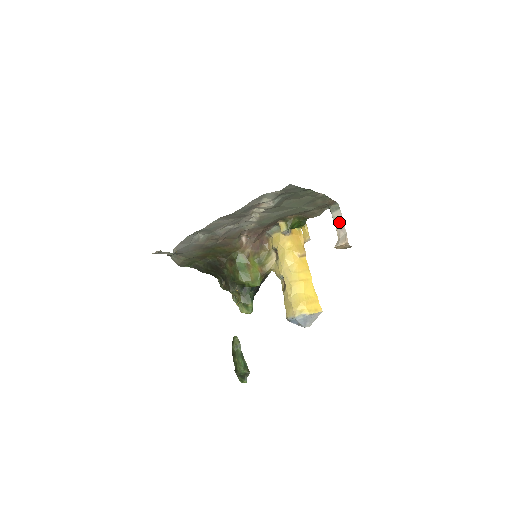
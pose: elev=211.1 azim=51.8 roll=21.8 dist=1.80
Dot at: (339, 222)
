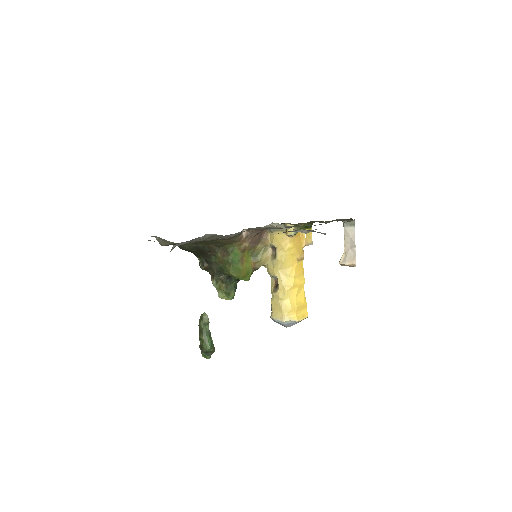
Dot at: (350, 239)
